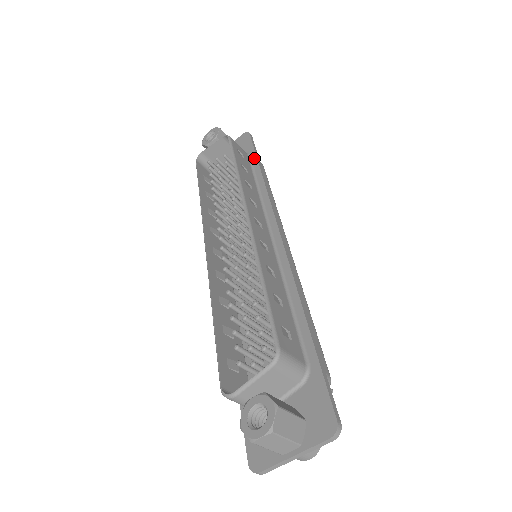
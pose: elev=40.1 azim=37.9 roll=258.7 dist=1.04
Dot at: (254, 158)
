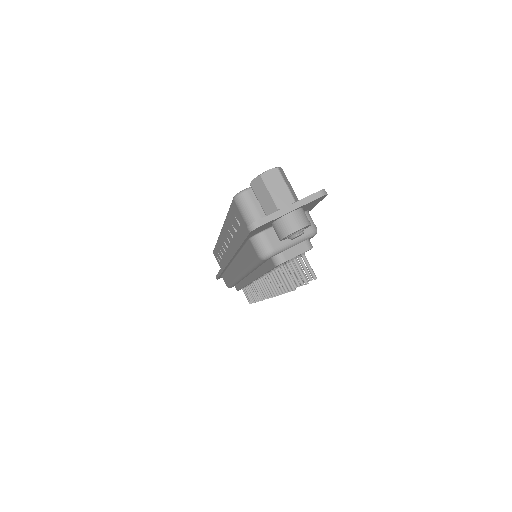
Dot at: occluded
